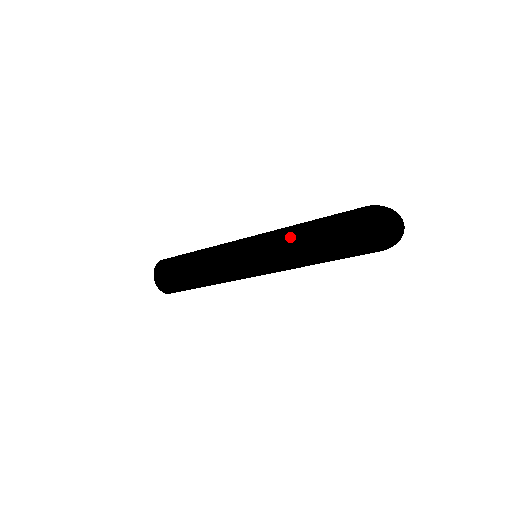
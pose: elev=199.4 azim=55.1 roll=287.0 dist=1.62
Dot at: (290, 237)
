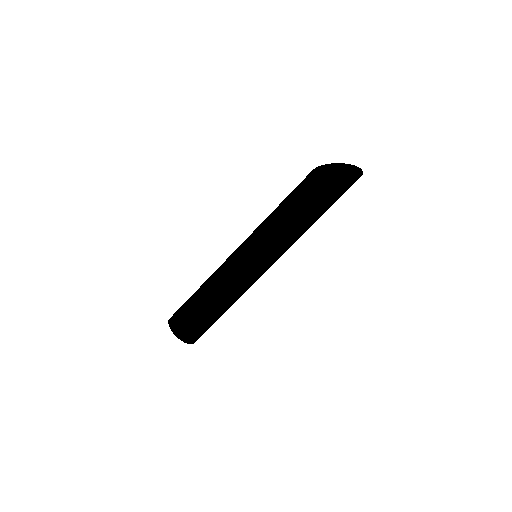
Dot at: (275, 210)
